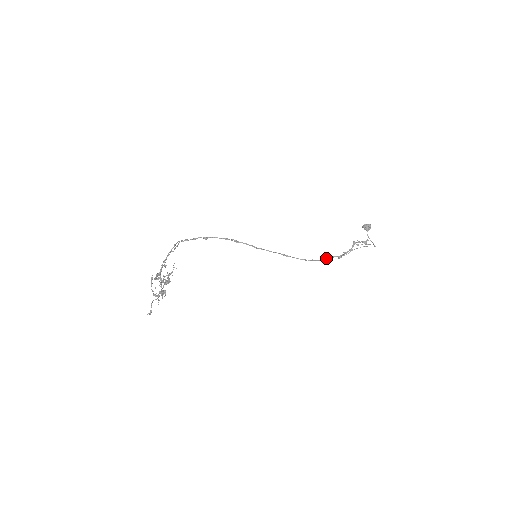
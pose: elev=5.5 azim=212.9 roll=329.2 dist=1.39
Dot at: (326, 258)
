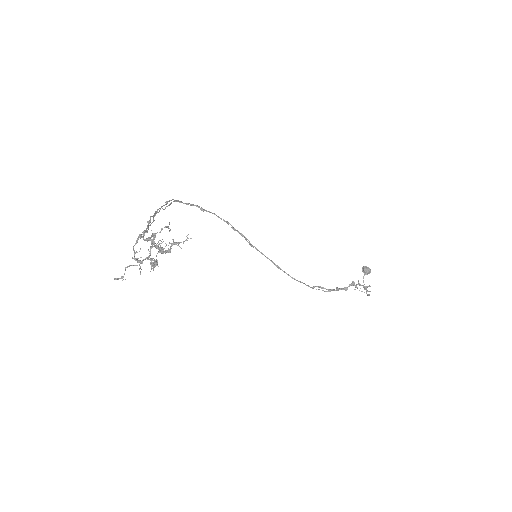
Dot at: (315, 286)
